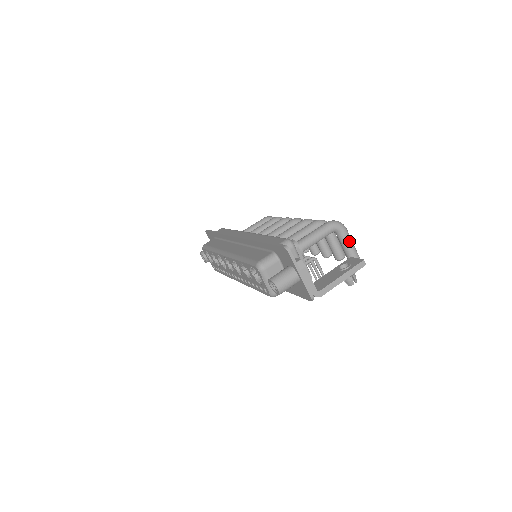
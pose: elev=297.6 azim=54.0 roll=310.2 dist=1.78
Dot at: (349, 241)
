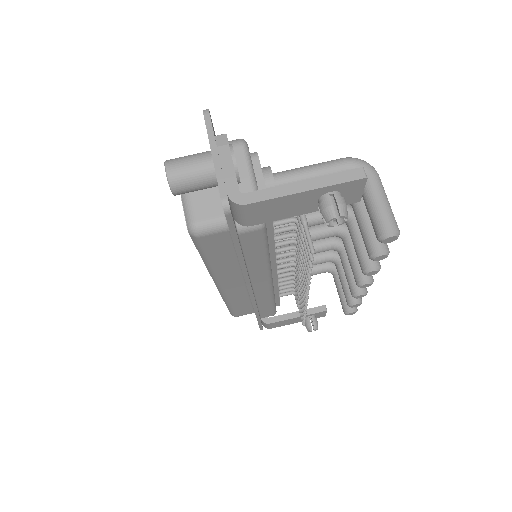
Dot at: (378, 193)
